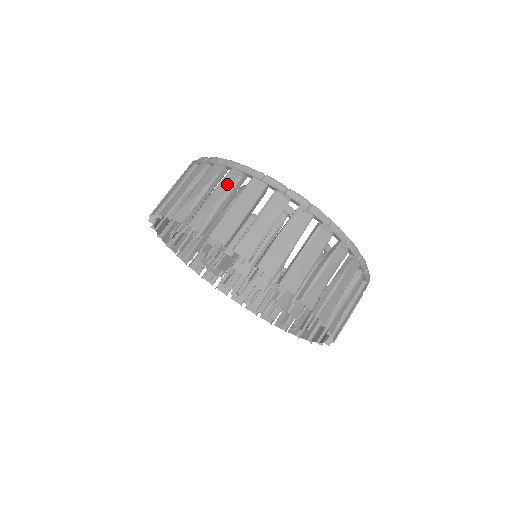
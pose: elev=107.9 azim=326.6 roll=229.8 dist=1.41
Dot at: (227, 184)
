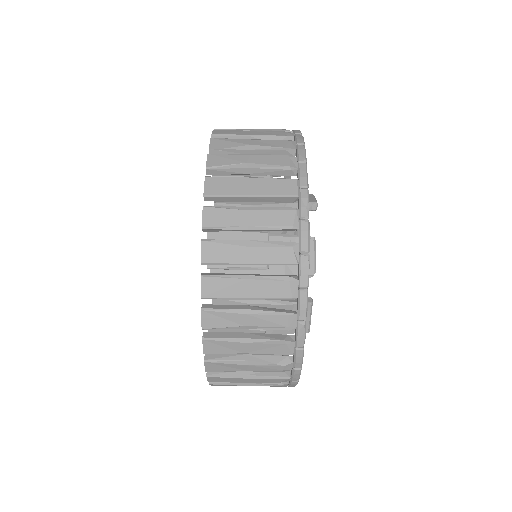
Dot at: (274, 161)
